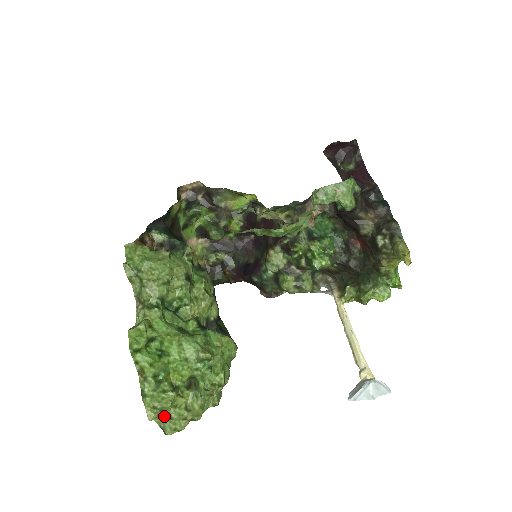
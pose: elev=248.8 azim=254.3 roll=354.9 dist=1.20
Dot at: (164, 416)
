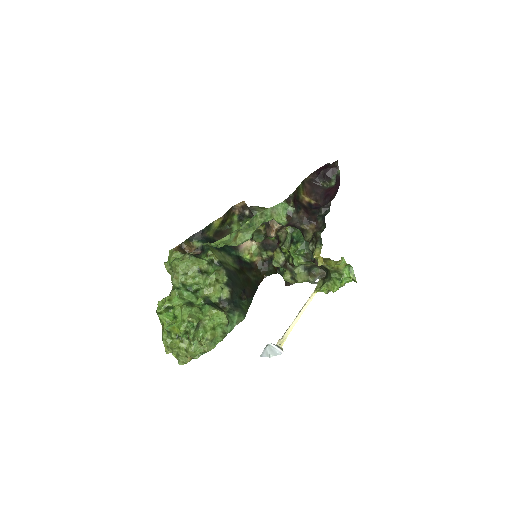
Dot at: (177, 353)
